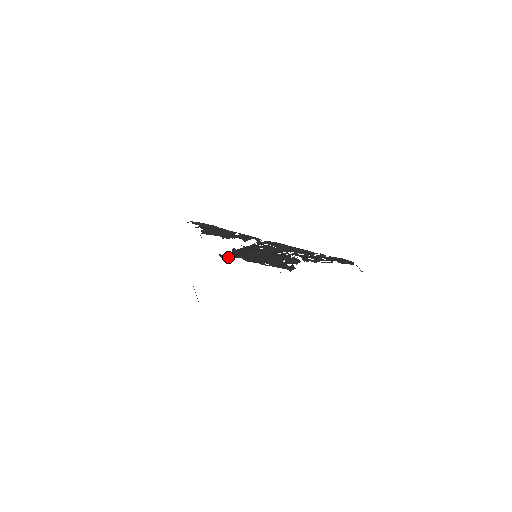
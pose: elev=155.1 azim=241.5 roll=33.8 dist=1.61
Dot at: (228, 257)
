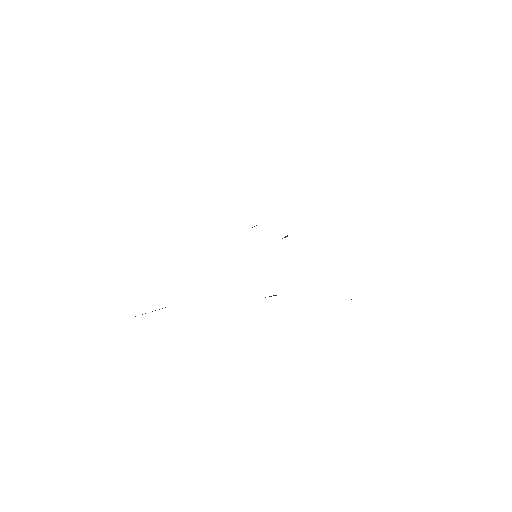
Dot at: occluded
